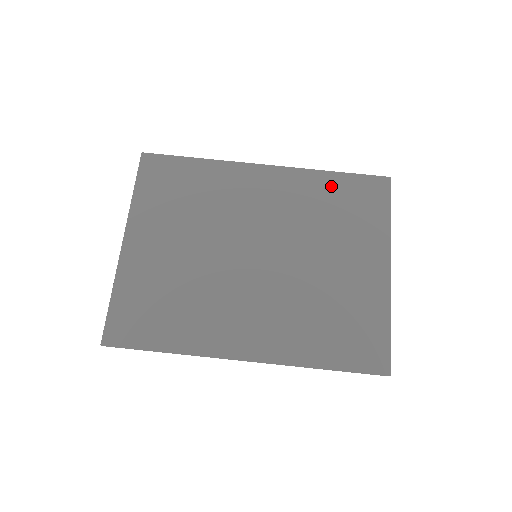
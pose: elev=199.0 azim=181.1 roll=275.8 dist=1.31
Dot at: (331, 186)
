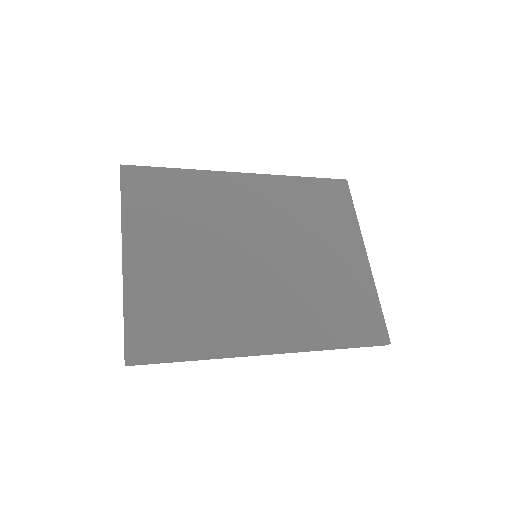
Dot at: (303, 189)
